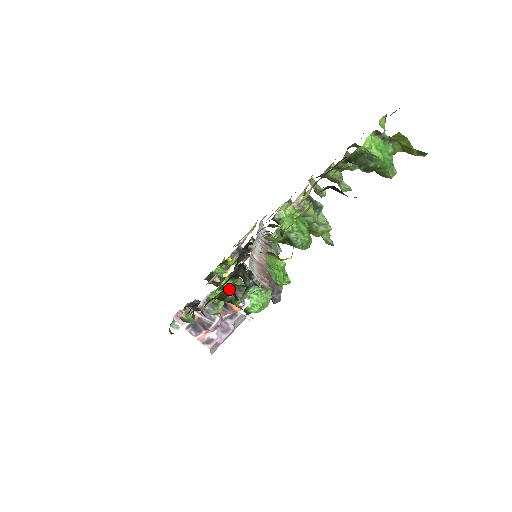
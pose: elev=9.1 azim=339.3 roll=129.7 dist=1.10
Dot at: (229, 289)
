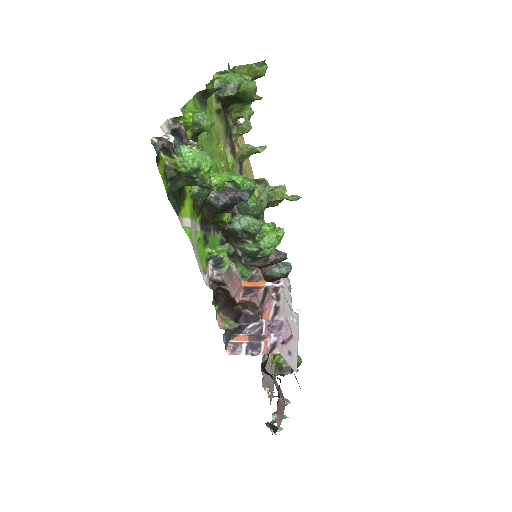
Dot at: (162, 155)
